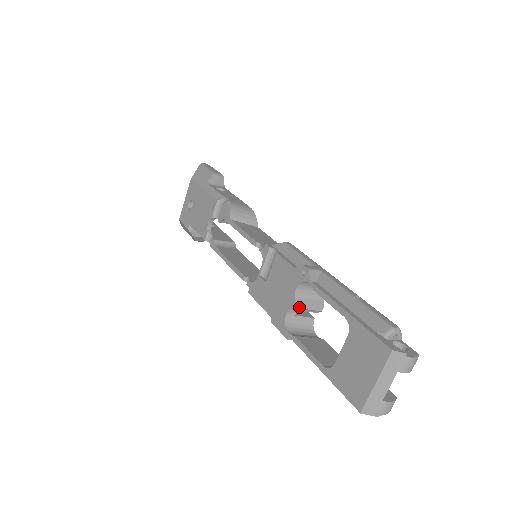
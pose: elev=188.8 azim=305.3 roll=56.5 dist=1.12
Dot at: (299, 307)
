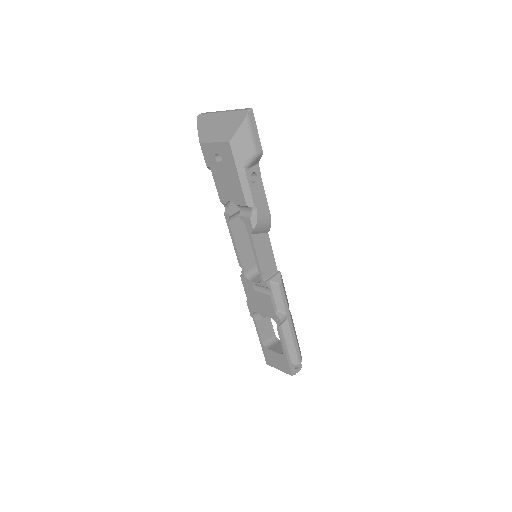
Dot at: occluded
